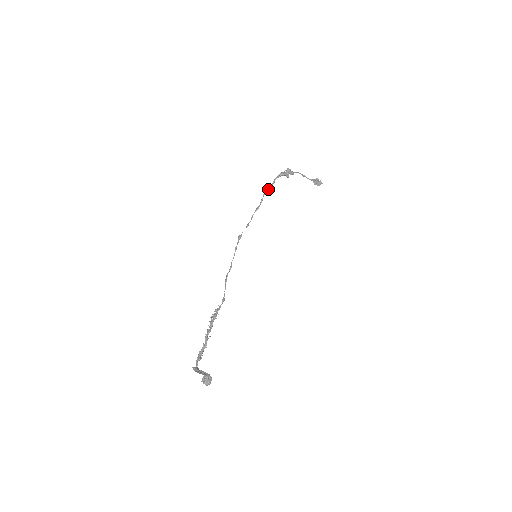
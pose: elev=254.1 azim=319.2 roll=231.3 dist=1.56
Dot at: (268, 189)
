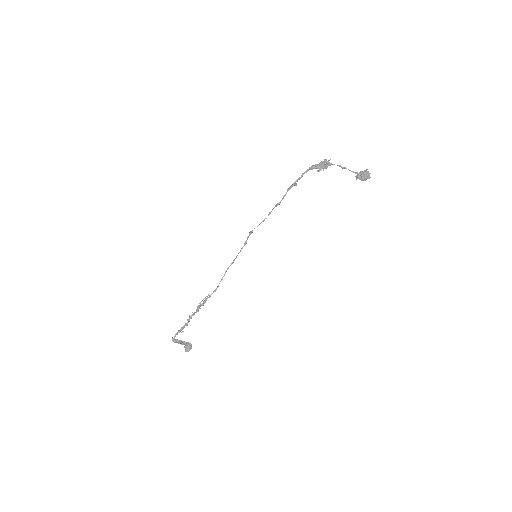
Dot at: (293, 184)
